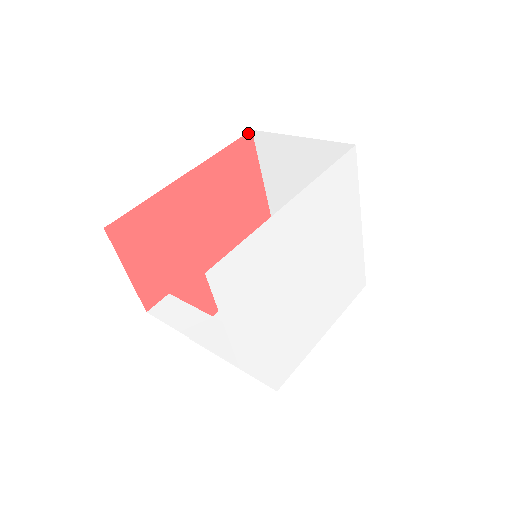
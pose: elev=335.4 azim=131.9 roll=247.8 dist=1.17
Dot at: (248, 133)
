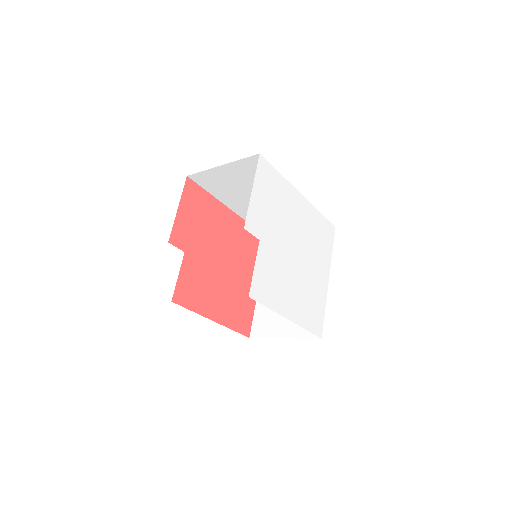
Dot at: occluded
